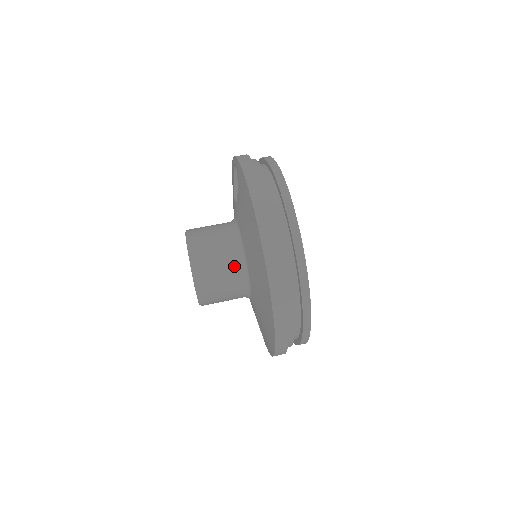
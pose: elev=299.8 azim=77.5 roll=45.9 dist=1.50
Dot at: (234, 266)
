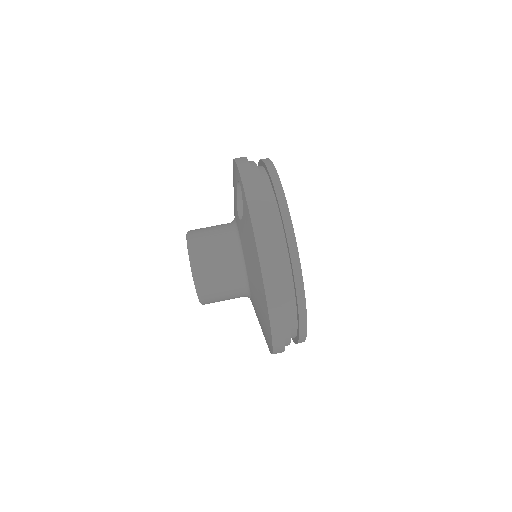
Dot at: (236, 284)
